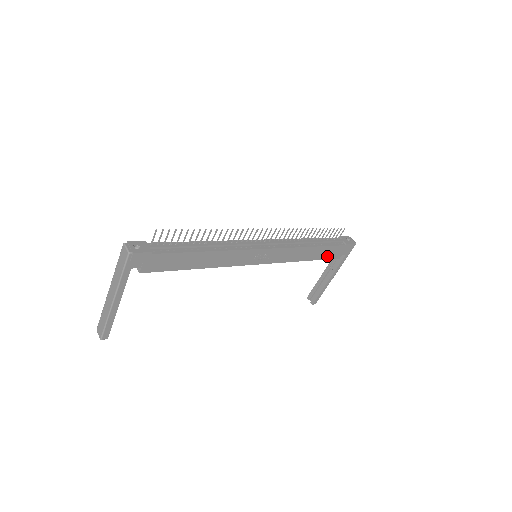
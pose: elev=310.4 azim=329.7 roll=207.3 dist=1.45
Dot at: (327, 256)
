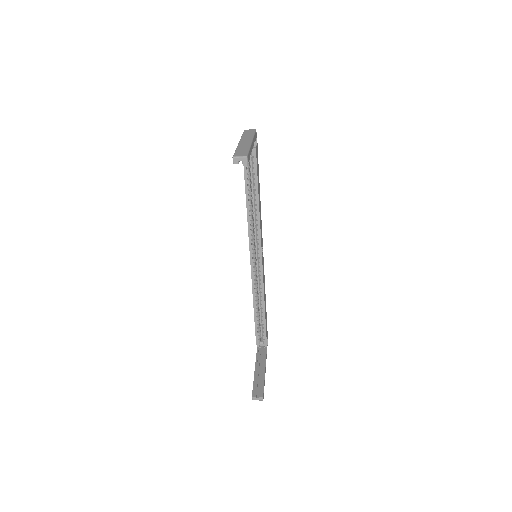
Dot at: (266, 326)
